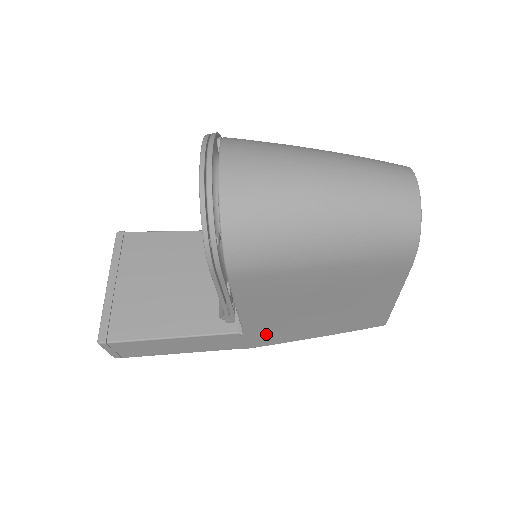
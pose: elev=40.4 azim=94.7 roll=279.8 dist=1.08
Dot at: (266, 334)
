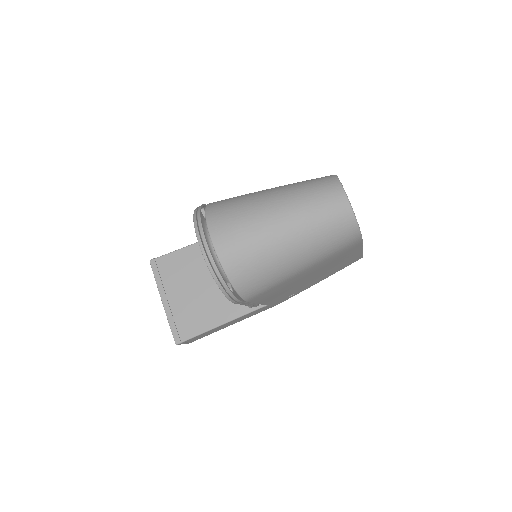
Dot at: (282, 299)
